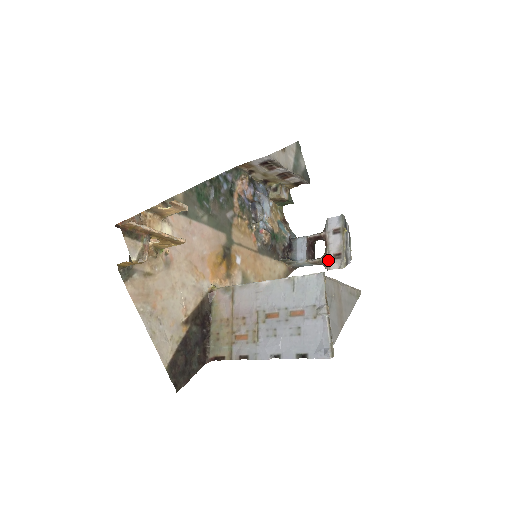
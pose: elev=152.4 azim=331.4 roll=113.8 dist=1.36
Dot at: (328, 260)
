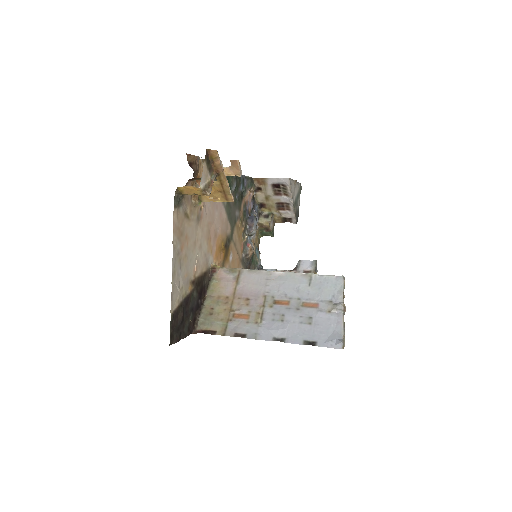
Dot at: occluded
